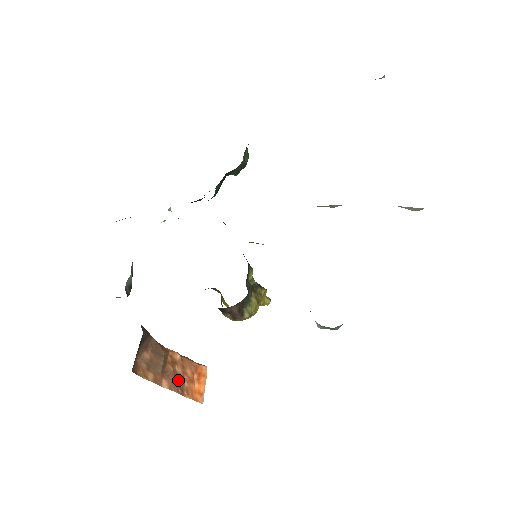
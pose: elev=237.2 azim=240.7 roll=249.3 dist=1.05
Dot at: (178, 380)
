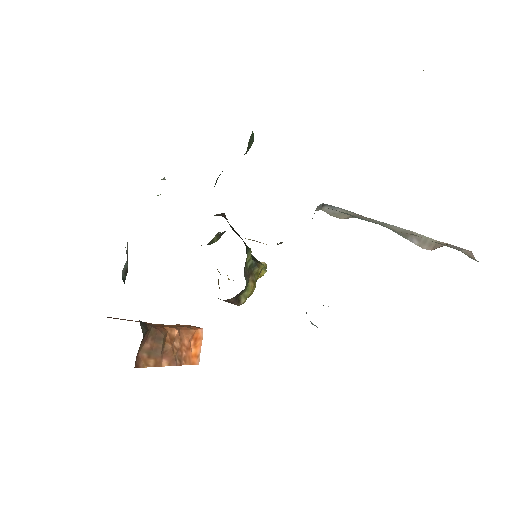
Dot at: (176, 354)
